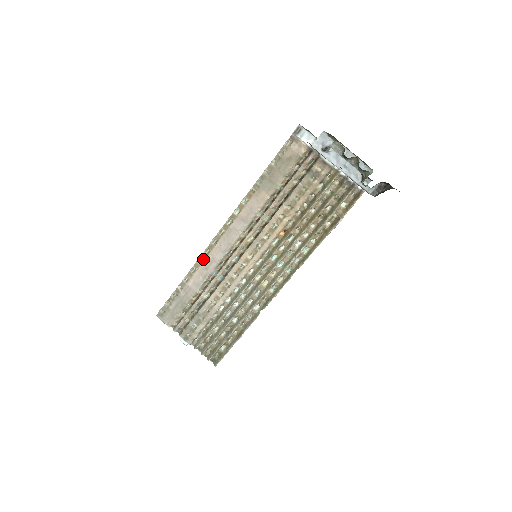
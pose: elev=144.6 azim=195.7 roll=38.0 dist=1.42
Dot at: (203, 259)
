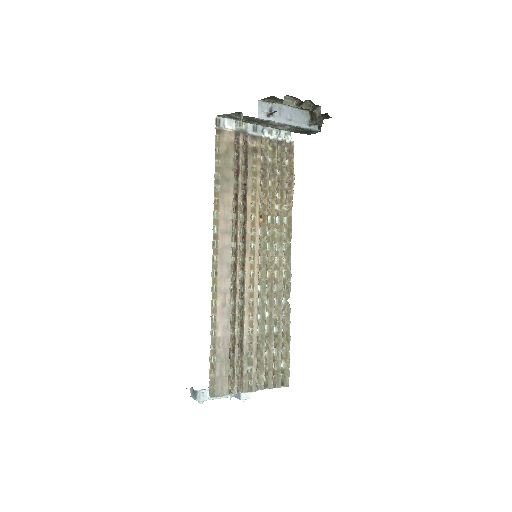
Dot at: (216, 299)
